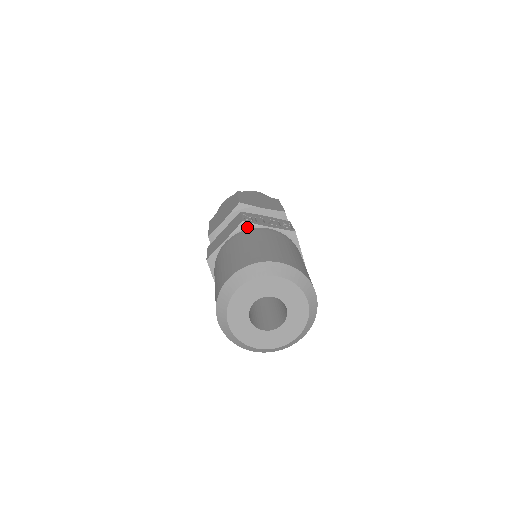
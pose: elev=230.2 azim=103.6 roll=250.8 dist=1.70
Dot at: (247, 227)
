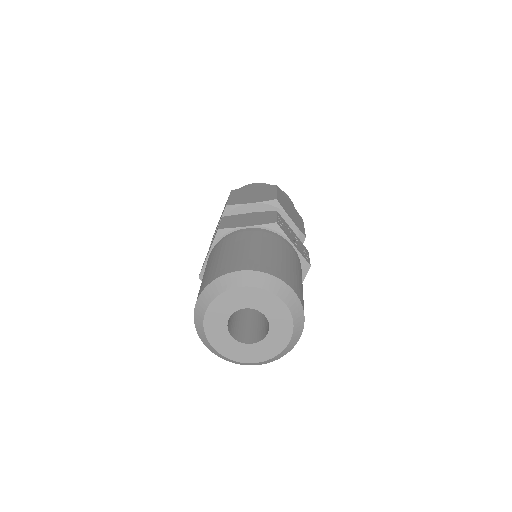
Dot at: (276, 230)
